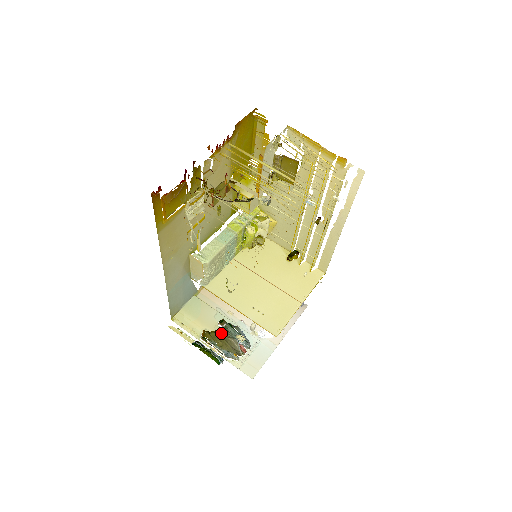
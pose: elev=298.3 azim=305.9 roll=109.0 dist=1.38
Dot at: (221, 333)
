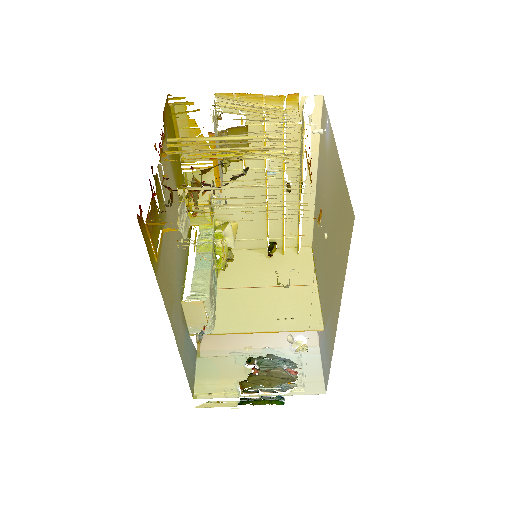
Dot at: (259, 372)
